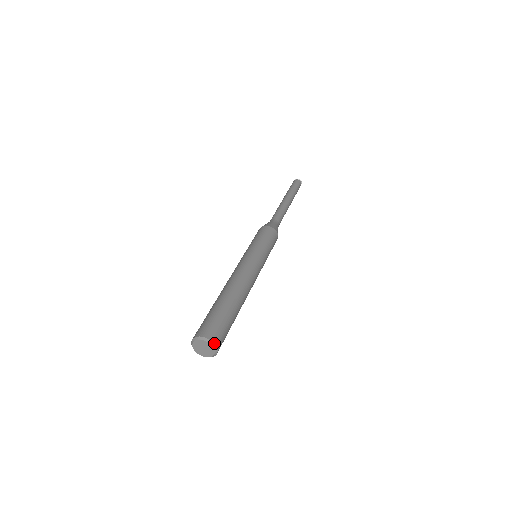
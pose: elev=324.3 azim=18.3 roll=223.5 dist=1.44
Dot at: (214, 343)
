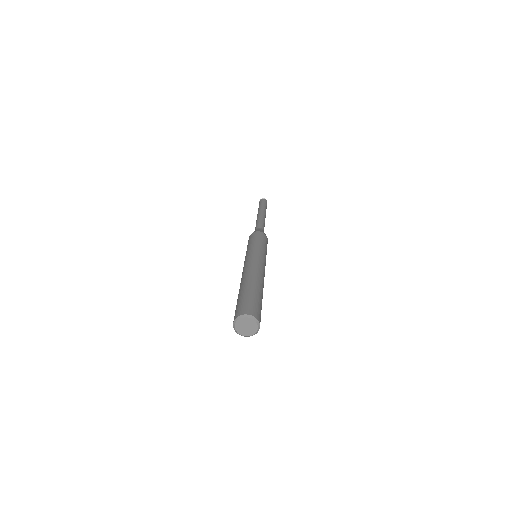
Dot at: (254, 316)
